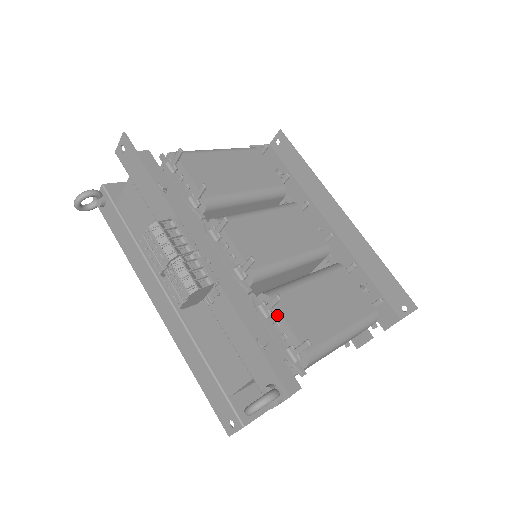
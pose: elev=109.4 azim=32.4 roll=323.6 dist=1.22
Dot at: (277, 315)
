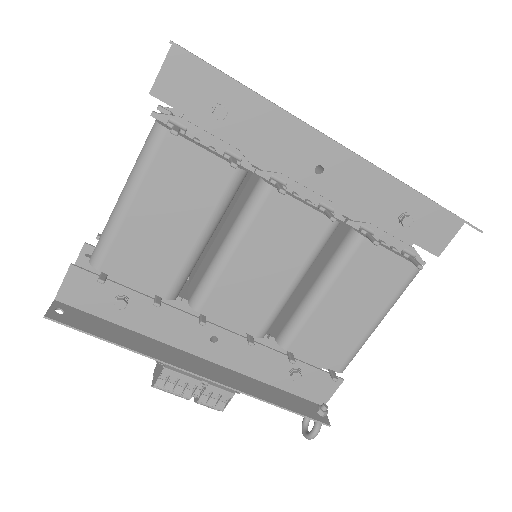
Dot at: (300, 354)
